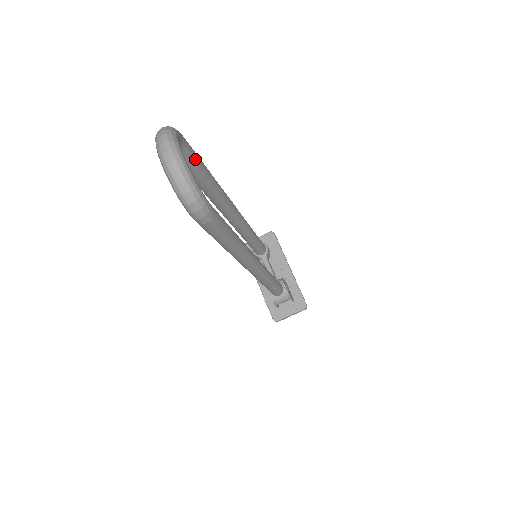
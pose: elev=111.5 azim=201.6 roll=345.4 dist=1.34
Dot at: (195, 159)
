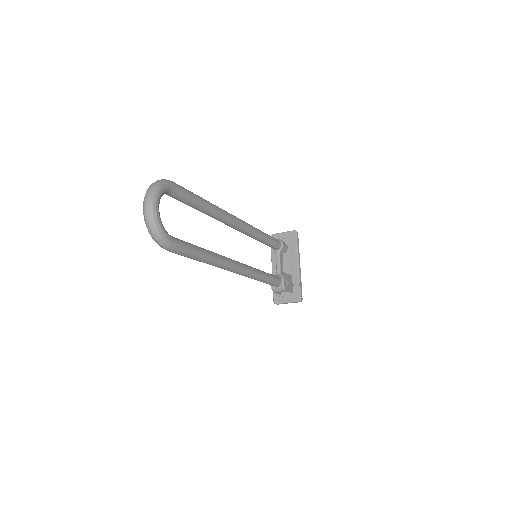
Dot at: (186, 198)
